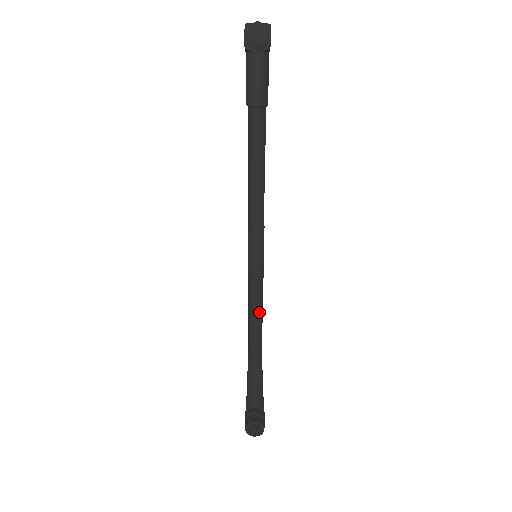
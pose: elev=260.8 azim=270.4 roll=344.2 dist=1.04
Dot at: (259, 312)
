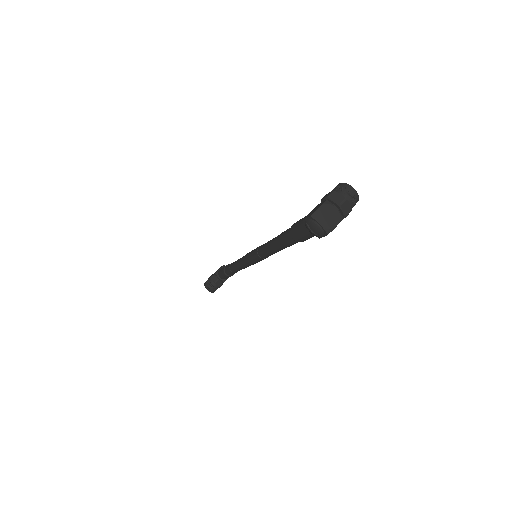
Dot at: (242, 268)
